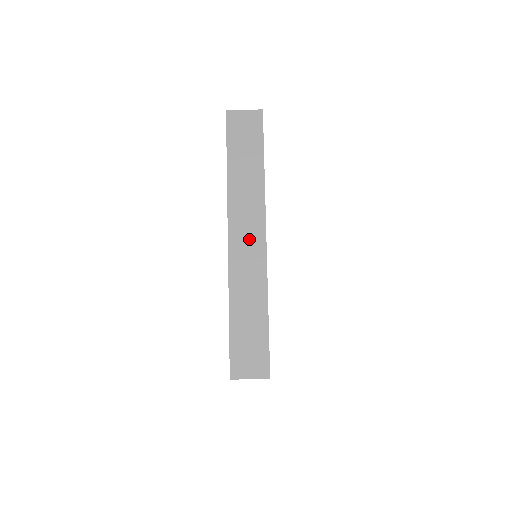
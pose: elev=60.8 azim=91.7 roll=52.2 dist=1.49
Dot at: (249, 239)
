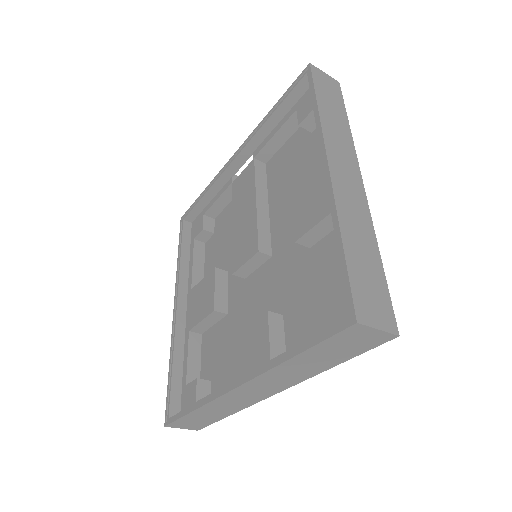
Dot at: (348, 175)
